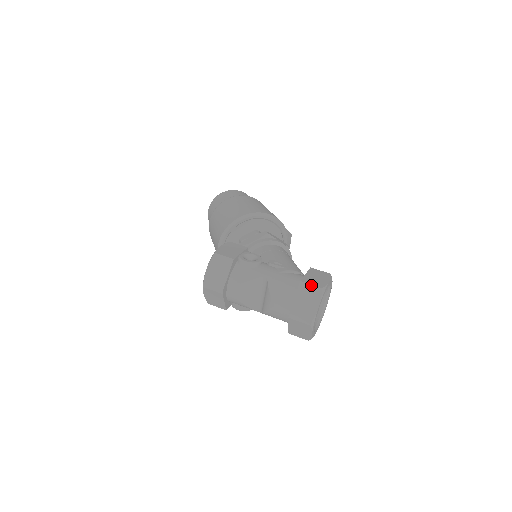
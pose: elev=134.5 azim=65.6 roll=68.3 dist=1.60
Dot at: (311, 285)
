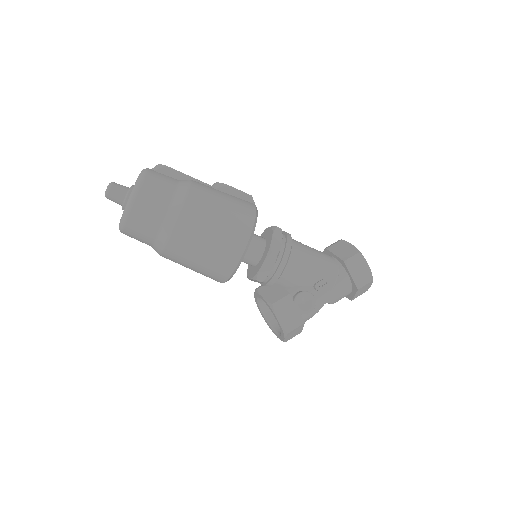
Dot at: (366, 285)
